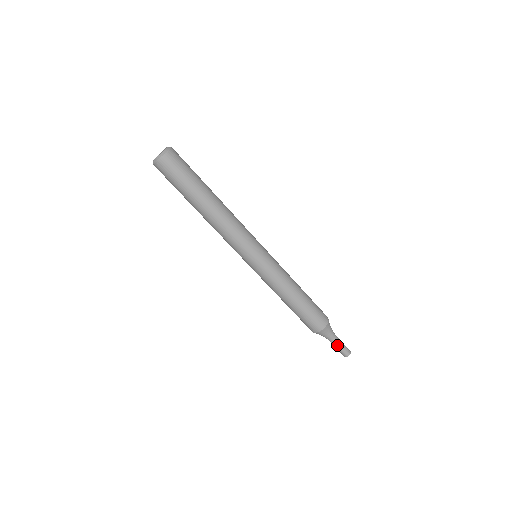
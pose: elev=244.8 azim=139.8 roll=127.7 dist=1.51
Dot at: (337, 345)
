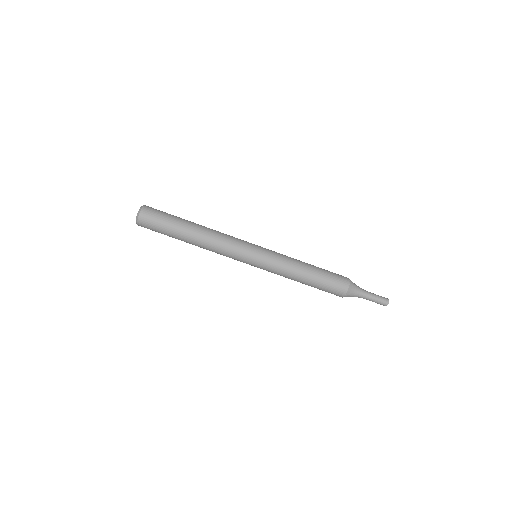
Dot at: (372, 298)
